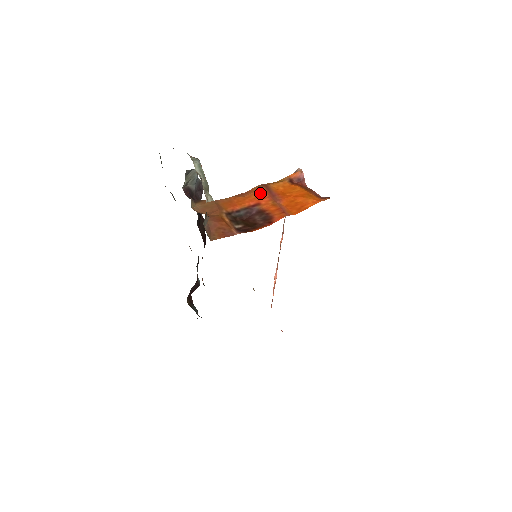
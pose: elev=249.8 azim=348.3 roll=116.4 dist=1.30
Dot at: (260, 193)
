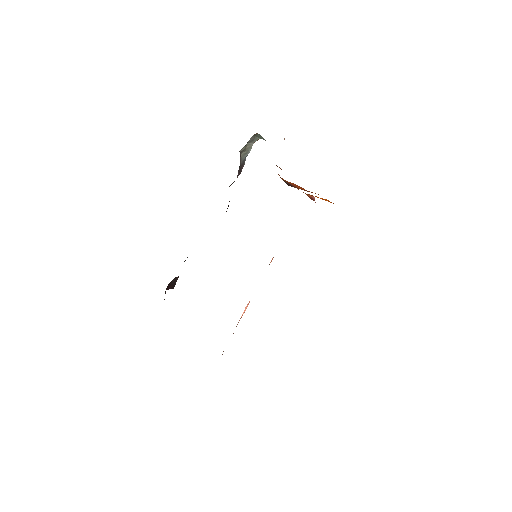
Dot at: occluded
